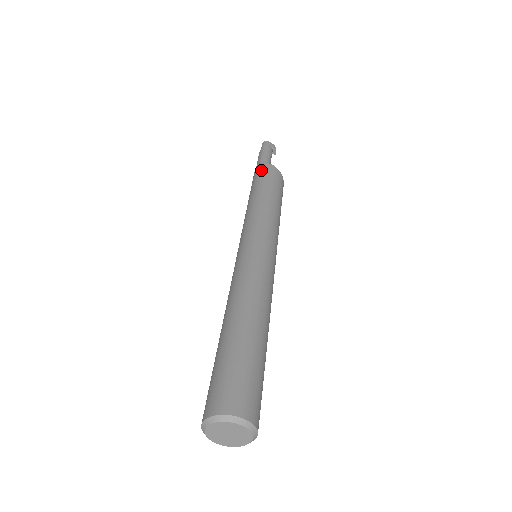
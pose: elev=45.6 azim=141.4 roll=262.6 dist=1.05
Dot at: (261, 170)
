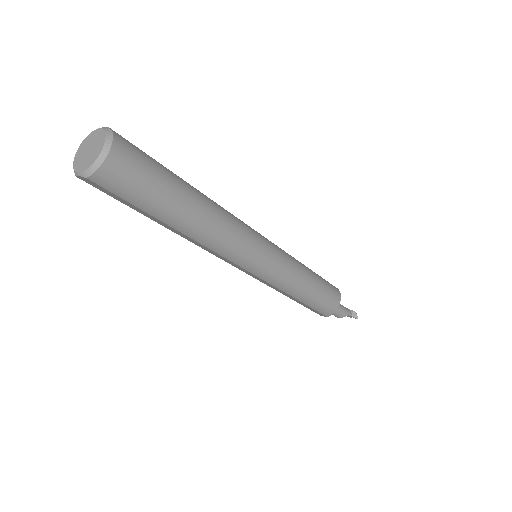
Dot at: occluded
